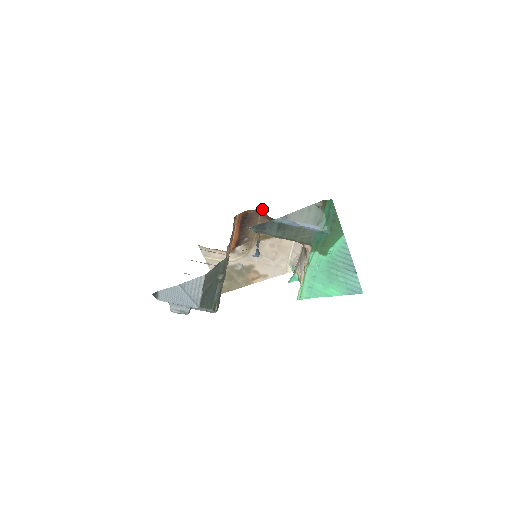
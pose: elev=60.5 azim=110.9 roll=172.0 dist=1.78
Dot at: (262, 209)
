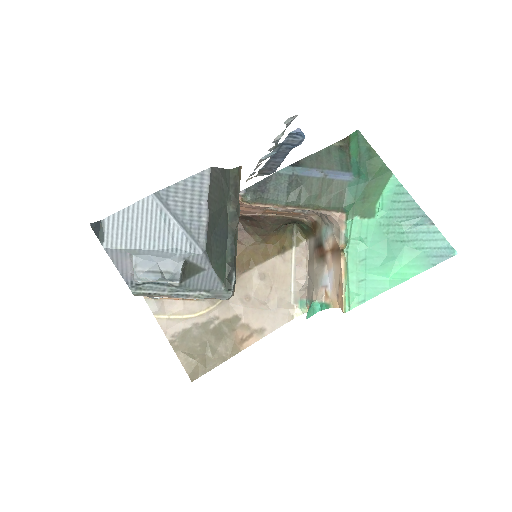
Dot at: occluded
